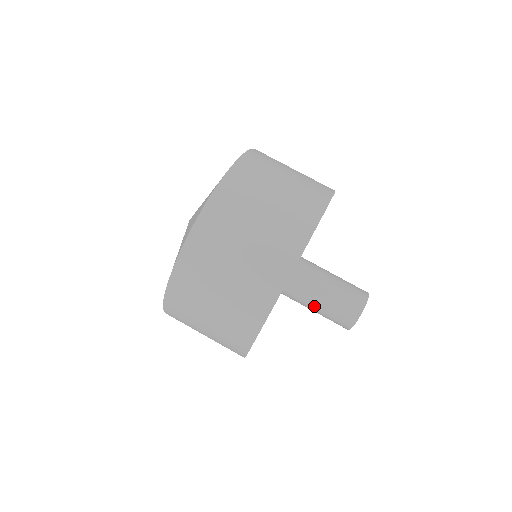
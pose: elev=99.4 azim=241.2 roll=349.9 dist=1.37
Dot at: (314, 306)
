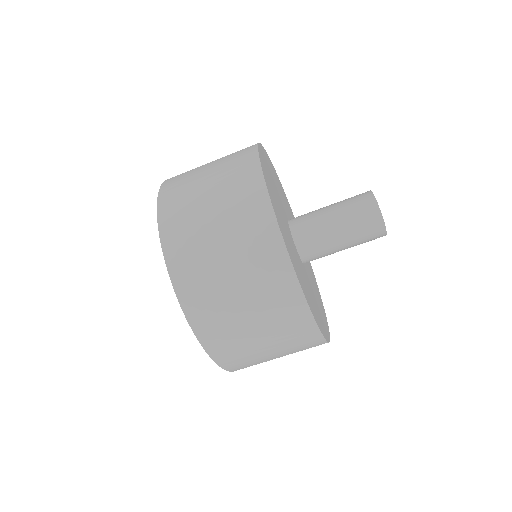
Dot at: (340, 250)
